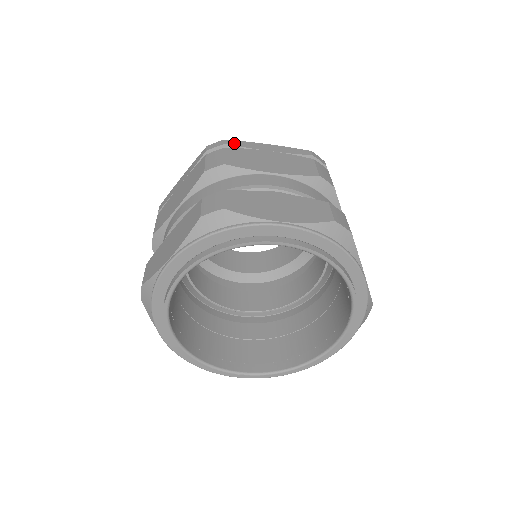
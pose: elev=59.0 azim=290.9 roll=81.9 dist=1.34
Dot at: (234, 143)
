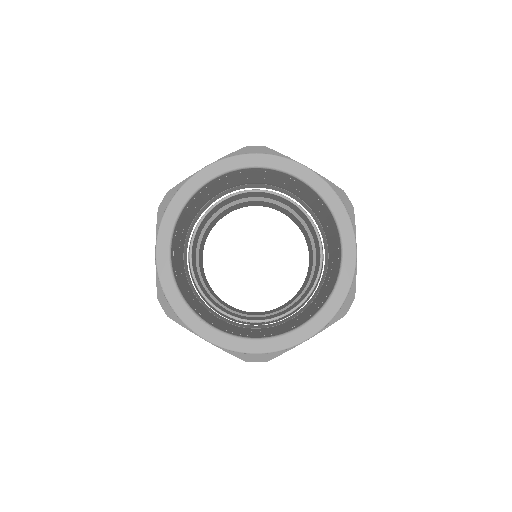
Dot at: occluded
